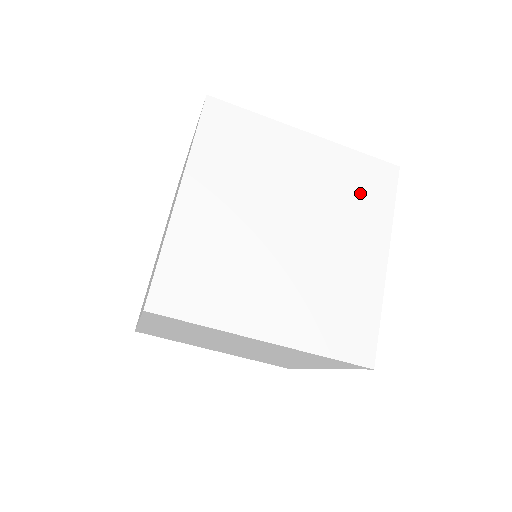
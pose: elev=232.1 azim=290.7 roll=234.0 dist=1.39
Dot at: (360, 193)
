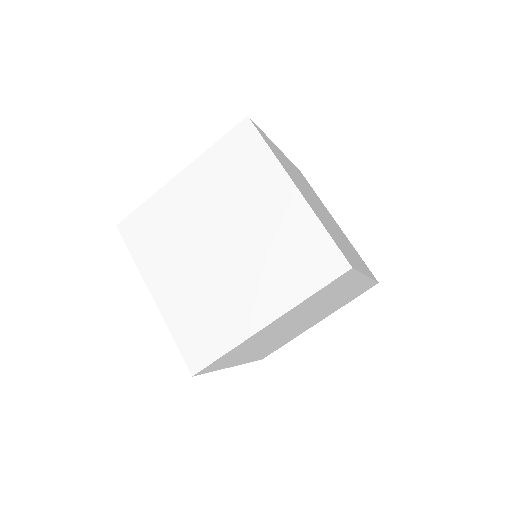
Dot at: (239, 167)
